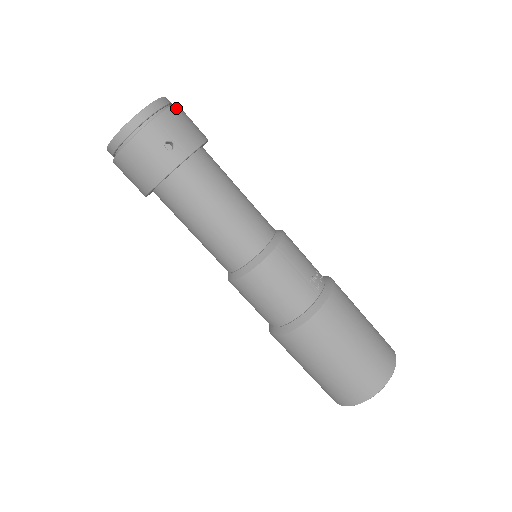
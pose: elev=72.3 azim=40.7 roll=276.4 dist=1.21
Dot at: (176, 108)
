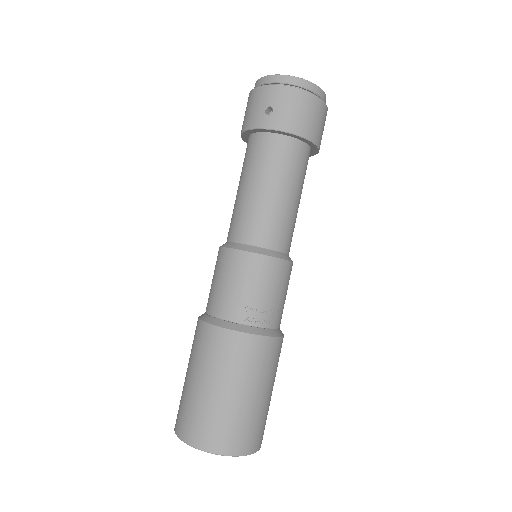
Dot at: (309, 96)
